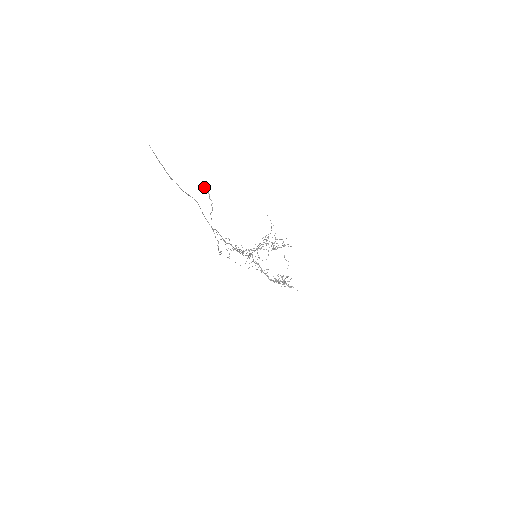
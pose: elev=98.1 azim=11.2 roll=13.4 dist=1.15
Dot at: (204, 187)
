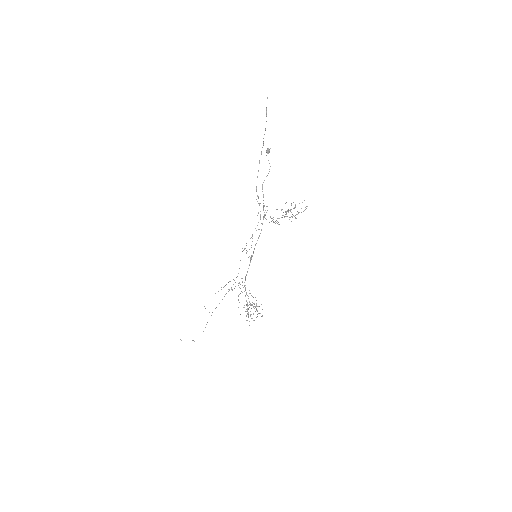
Dot at: occluded
